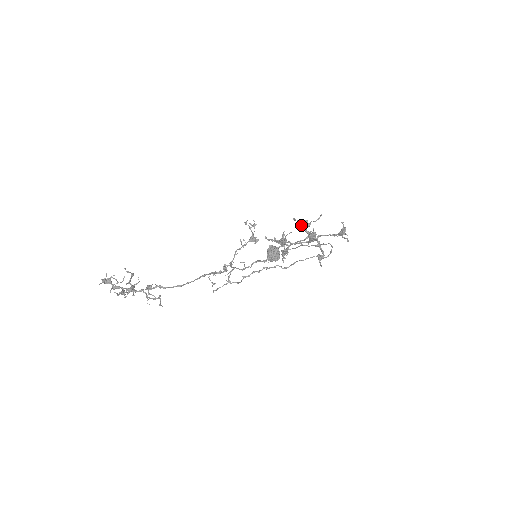
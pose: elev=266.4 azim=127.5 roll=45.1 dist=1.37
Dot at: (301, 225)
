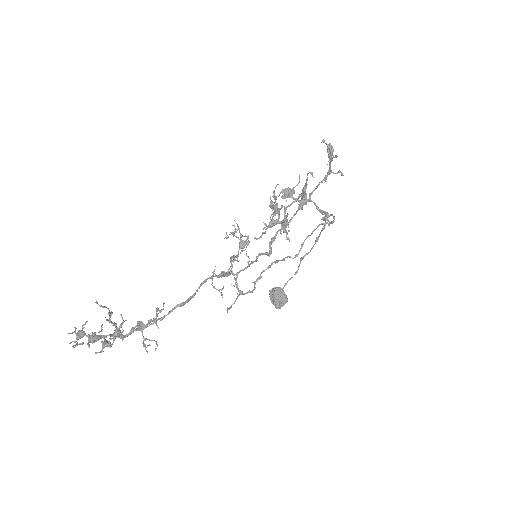
Dot at: (285, 195)
